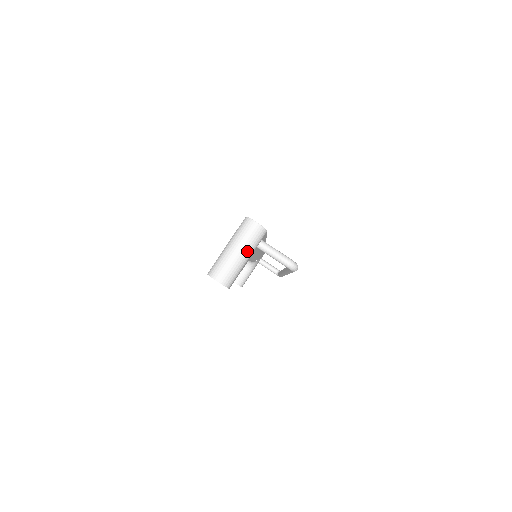
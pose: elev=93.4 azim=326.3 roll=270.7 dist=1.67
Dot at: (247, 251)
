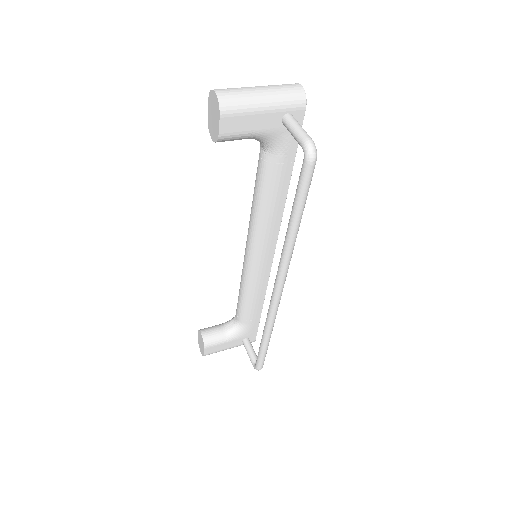
Dot at: (271, 97)
